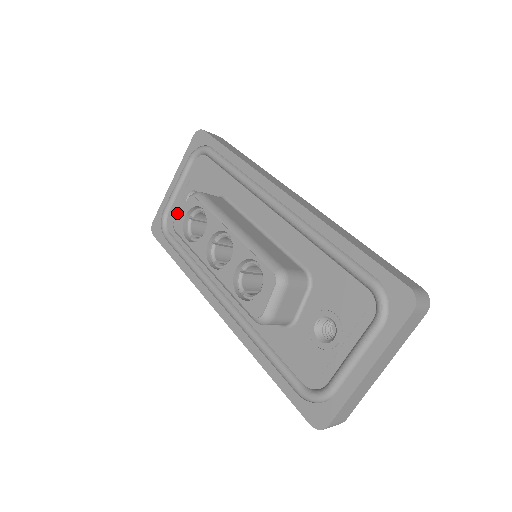
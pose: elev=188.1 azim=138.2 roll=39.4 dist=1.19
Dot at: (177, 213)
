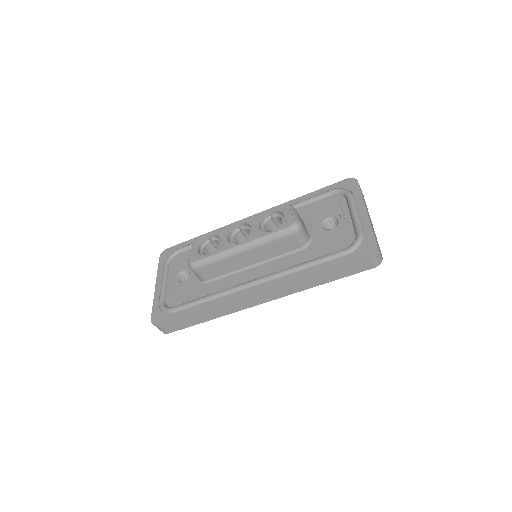
Dot at: (174, 293)
